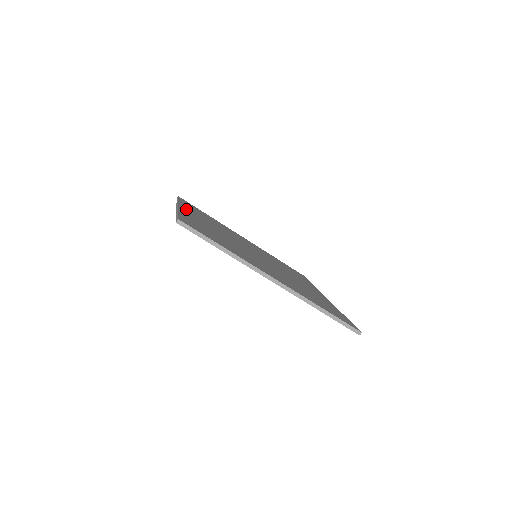
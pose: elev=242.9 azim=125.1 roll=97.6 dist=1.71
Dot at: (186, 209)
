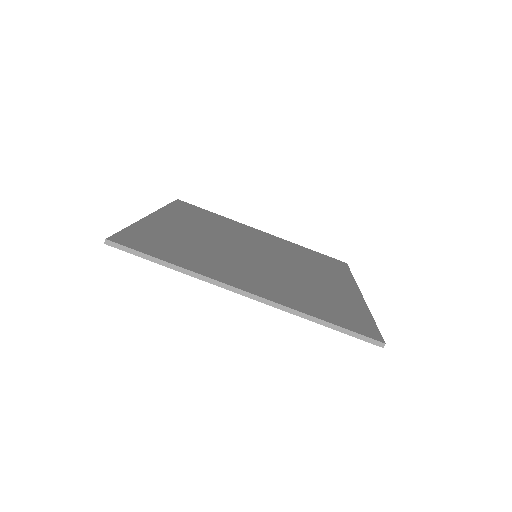
Dot at: (163, 216)
